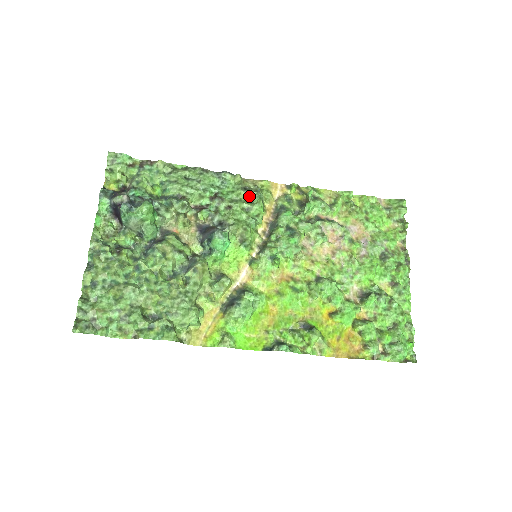
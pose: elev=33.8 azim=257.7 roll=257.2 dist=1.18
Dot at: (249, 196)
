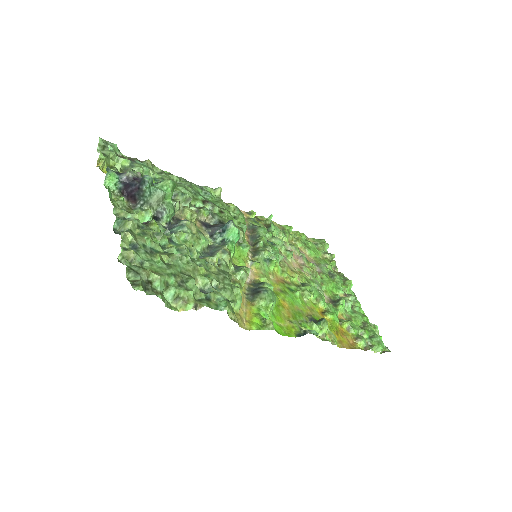
Dot at: (230, 209)
